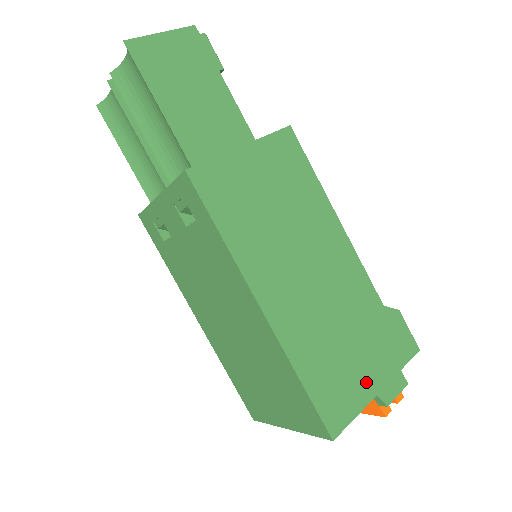
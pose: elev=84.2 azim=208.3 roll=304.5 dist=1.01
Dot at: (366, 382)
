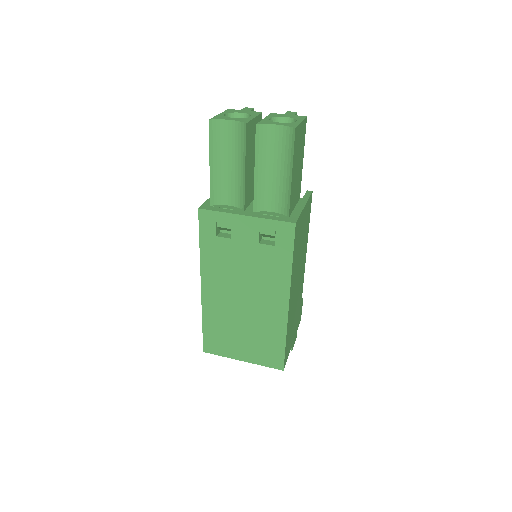
Dot at: (292, 339)
